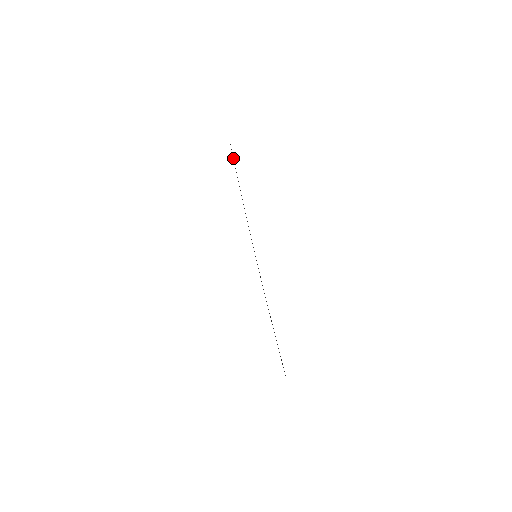
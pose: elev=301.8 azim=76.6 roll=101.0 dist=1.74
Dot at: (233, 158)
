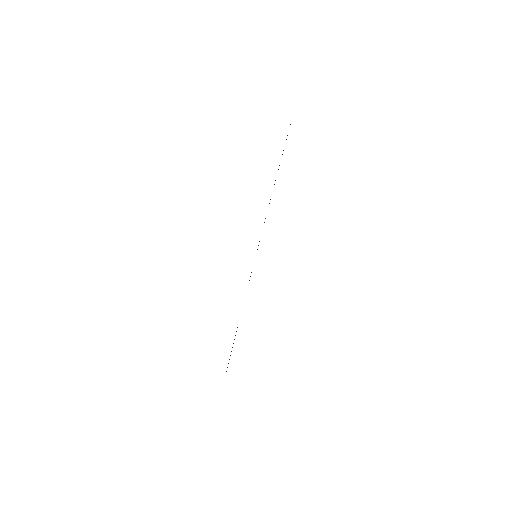
Dot at: occluded
